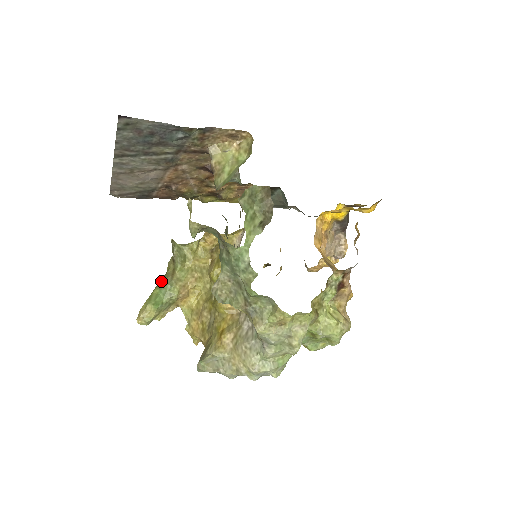
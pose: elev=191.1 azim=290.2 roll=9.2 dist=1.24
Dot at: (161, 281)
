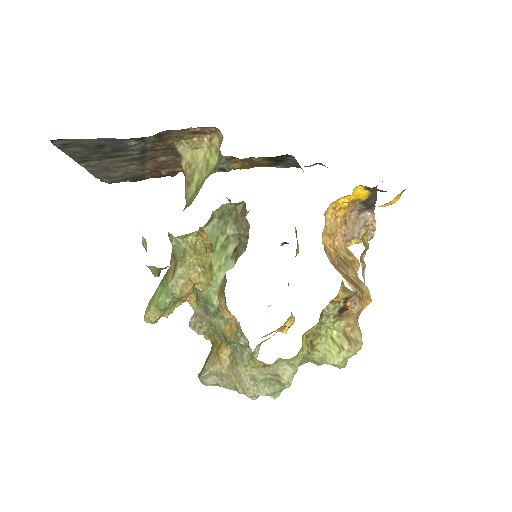
Dot at: (164, 277)
